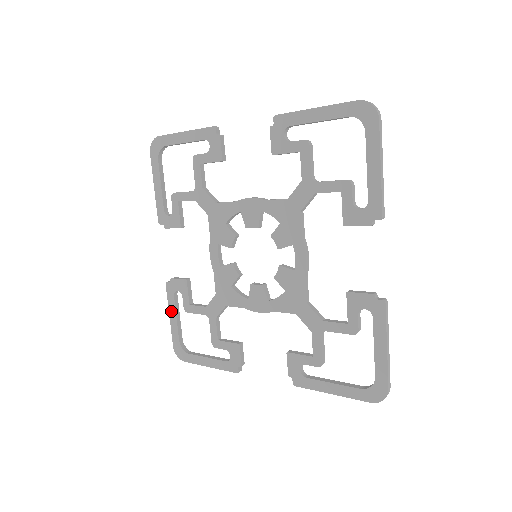
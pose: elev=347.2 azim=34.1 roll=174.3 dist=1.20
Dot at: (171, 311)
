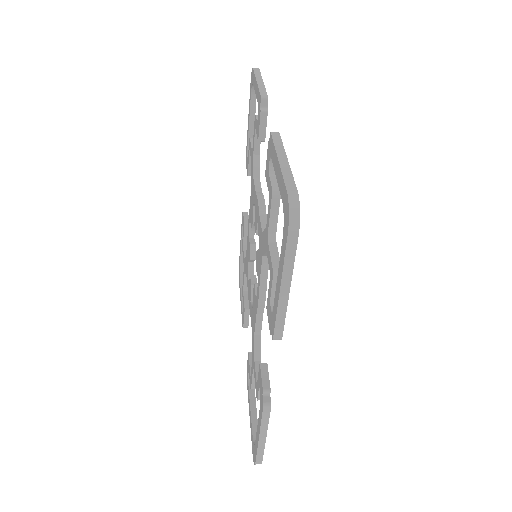
Dot at: occluded
